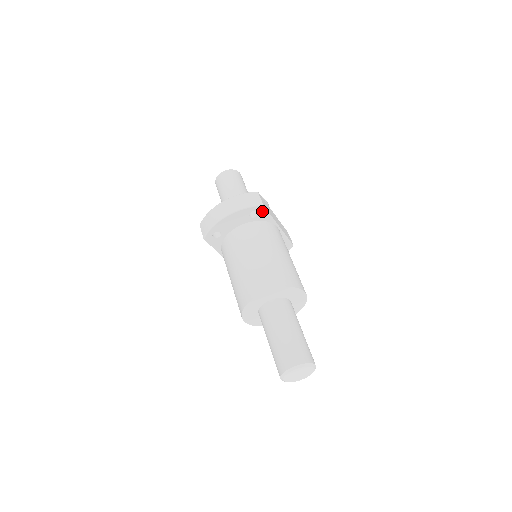
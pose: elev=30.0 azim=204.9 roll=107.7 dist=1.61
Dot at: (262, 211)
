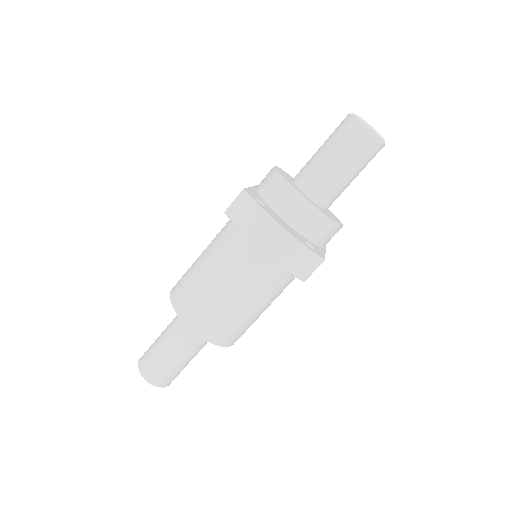
Dot at: occluded
